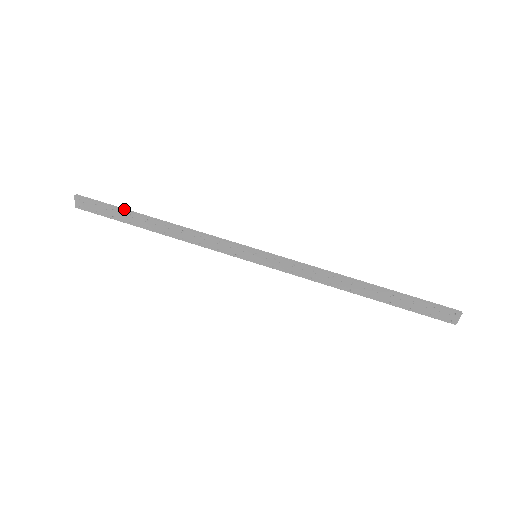
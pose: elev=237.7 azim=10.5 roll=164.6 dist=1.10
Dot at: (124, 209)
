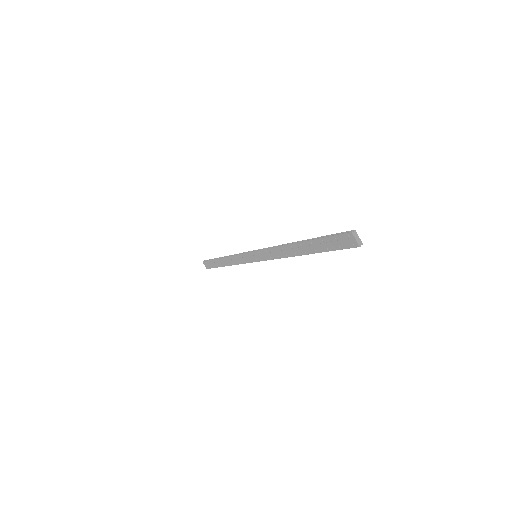
Dot at: occluded
